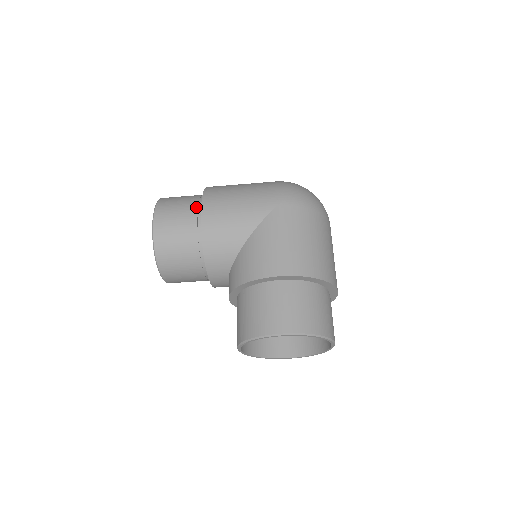
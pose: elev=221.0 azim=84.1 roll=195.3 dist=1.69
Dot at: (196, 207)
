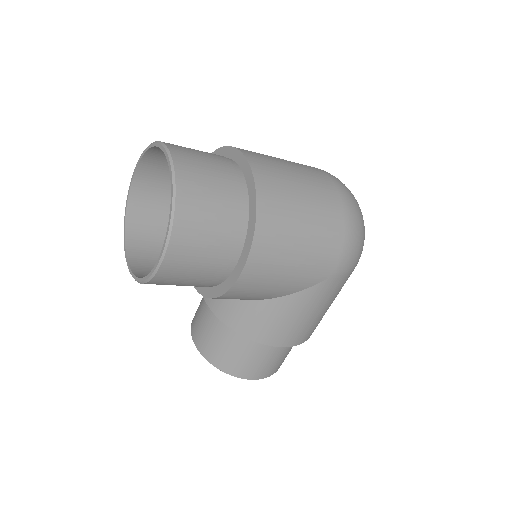
Dot at: (234, 247)
